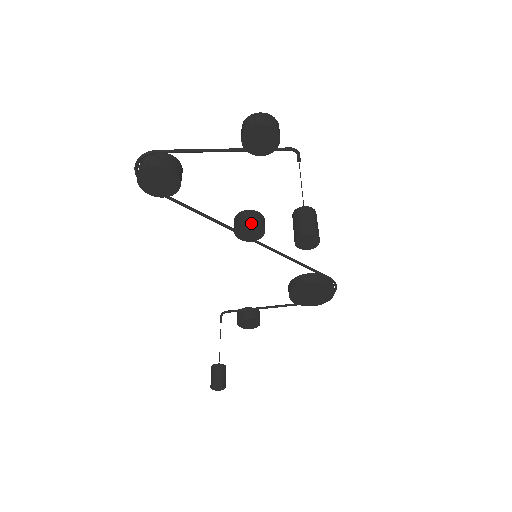
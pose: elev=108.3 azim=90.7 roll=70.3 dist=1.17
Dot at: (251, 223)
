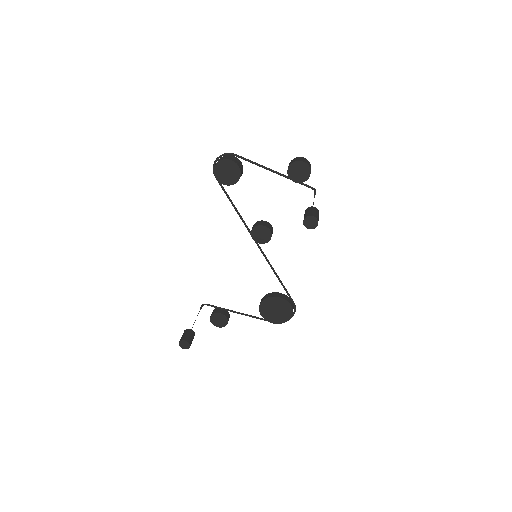
Dot at: (265, 228)
